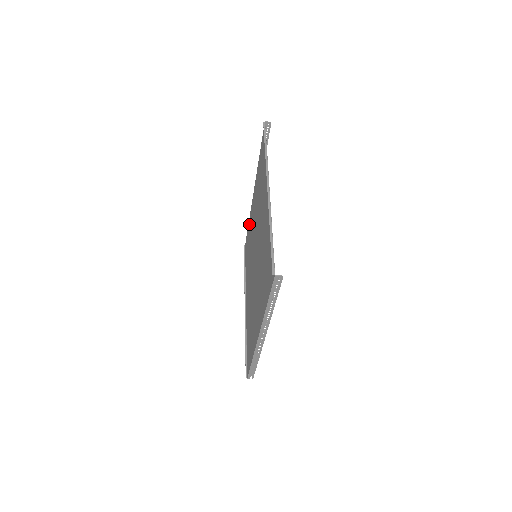
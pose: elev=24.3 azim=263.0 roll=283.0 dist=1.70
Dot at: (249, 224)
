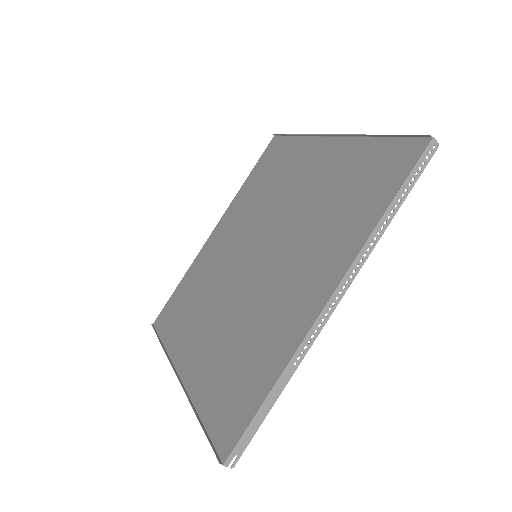
Dot at: (188, 276)
